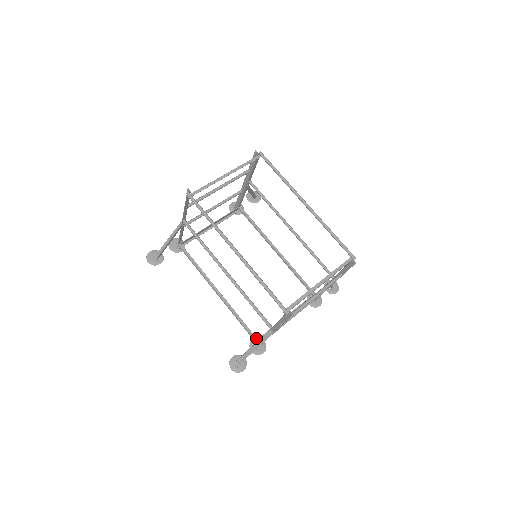
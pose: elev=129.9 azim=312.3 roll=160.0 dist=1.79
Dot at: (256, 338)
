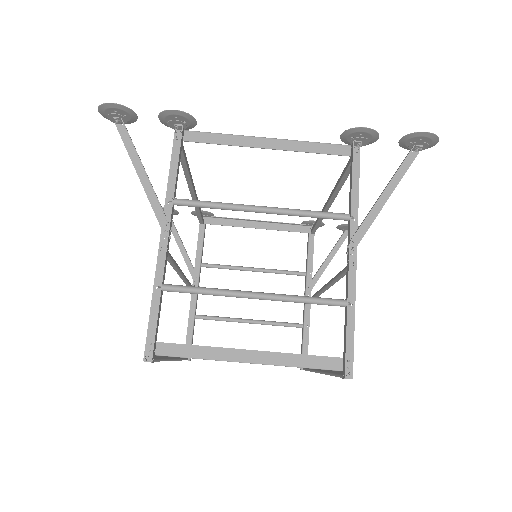
Dot at: (202, 222)
